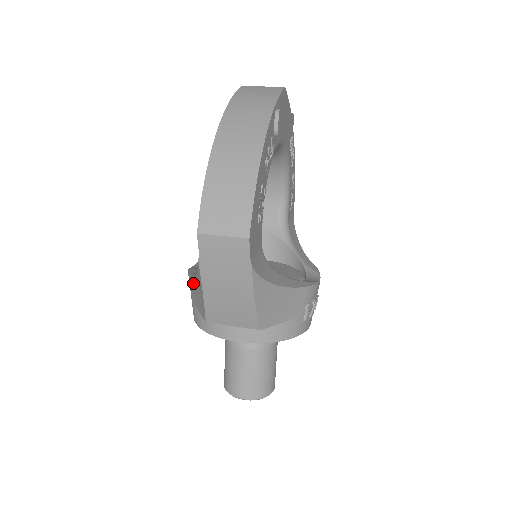
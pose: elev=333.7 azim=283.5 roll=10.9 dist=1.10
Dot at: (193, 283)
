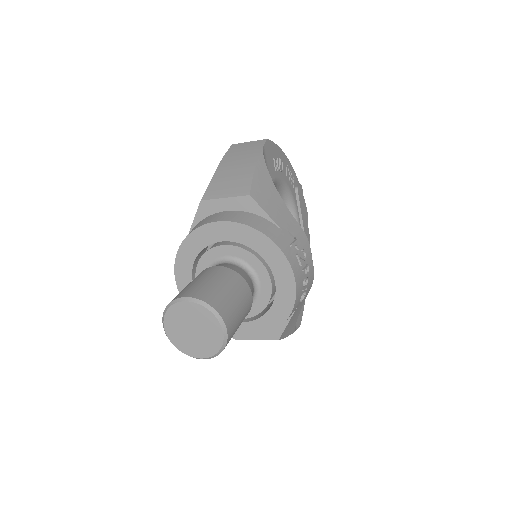
Dot at: occluded
